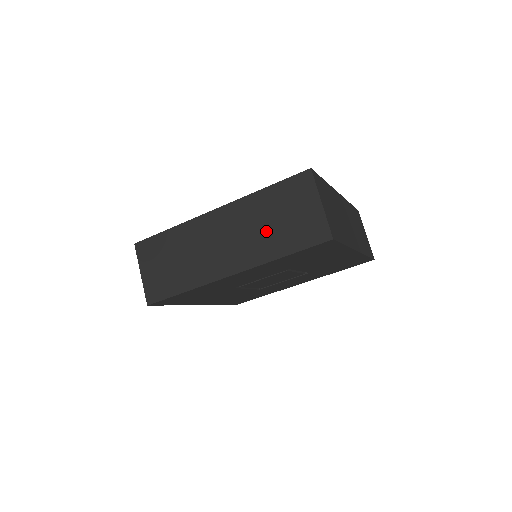
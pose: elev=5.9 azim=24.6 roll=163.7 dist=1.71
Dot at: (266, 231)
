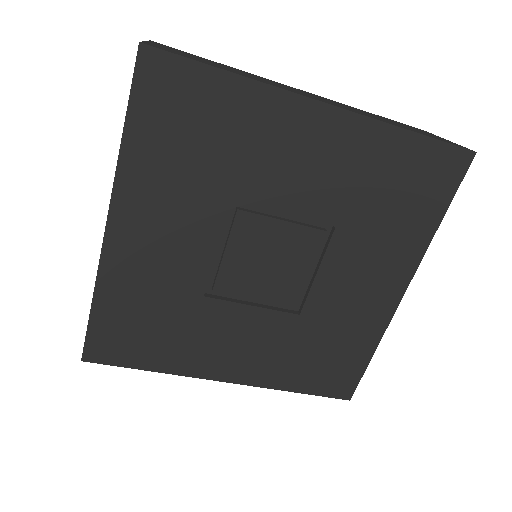
Dot at: occluded
